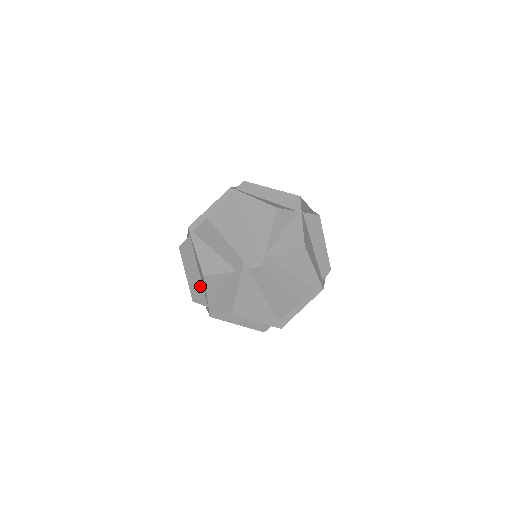
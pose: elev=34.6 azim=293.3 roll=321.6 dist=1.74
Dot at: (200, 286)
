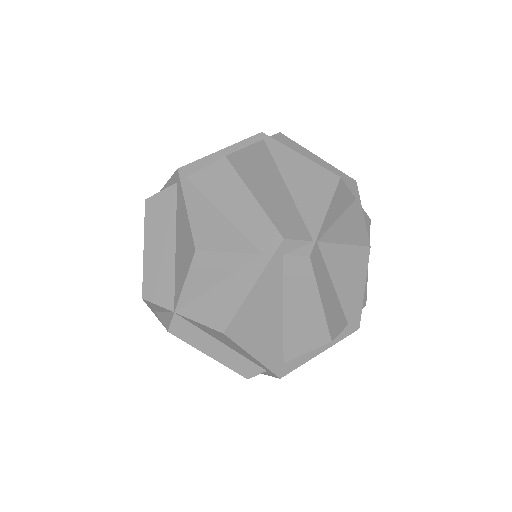
Dot at: (169, 272)
